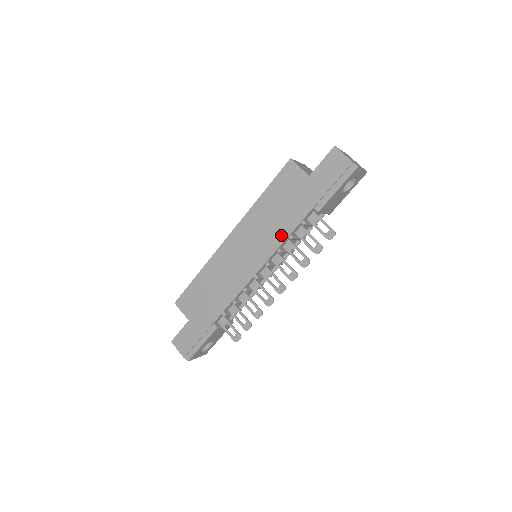
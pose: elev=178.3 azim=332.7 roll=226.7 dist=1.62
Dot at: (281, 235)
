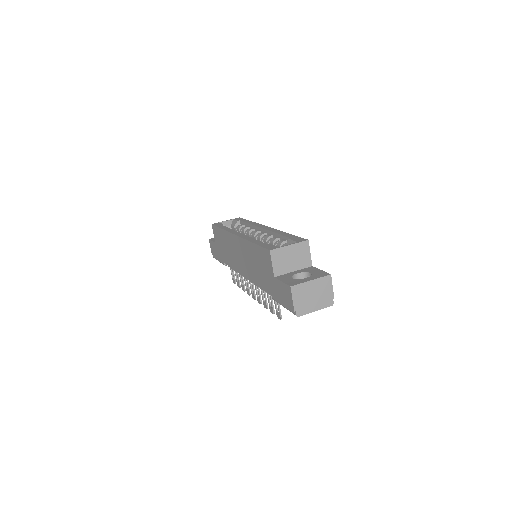
Dot at: (255, 279)
